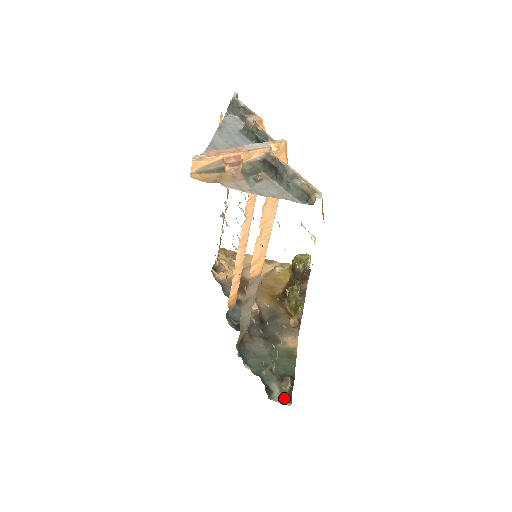
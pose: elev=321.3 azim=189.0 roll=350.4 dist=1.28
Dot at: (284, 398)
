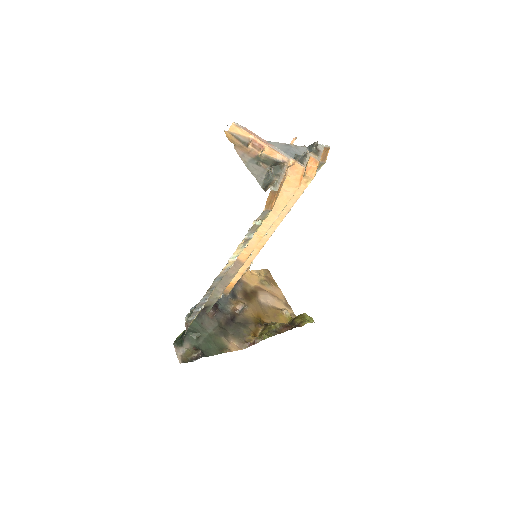
Dot at: (183, 357)
